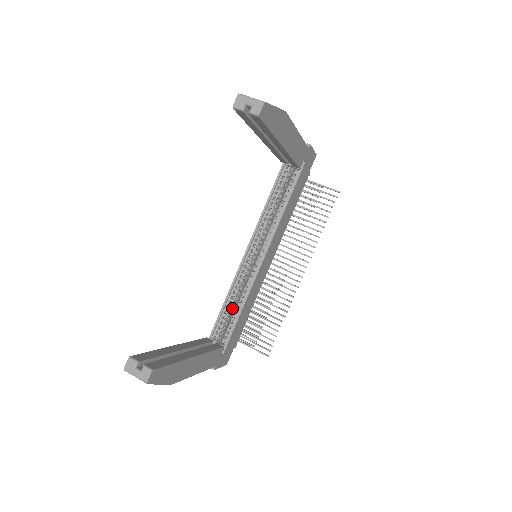
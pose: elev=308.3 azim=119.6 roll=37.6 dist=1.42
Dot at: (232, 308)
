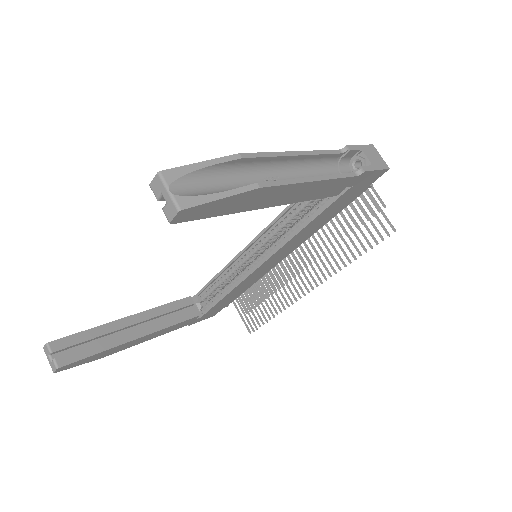
Dot at: (223, 283)
